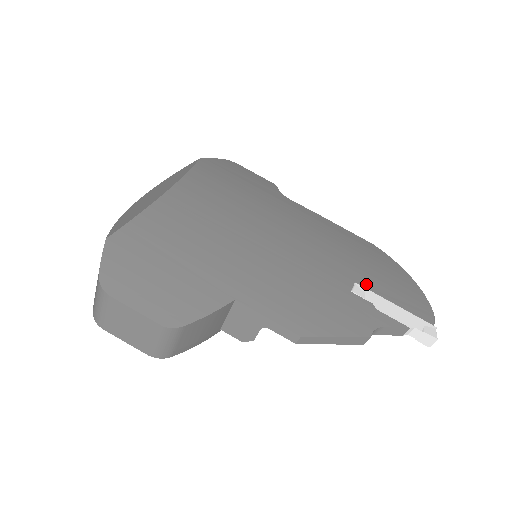
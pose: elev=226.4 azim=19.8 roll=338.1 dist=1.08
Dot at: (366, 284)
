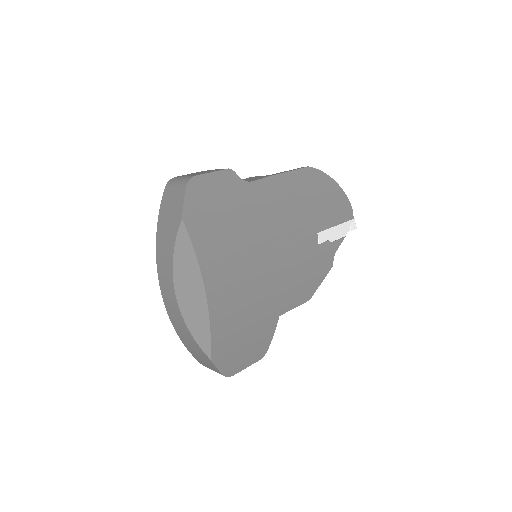
Dot at: (322, 227)
